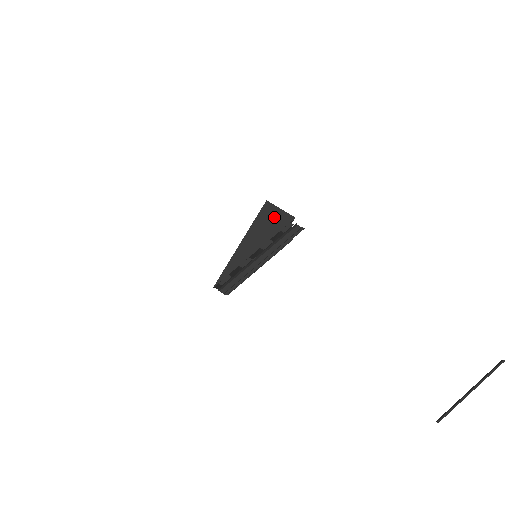
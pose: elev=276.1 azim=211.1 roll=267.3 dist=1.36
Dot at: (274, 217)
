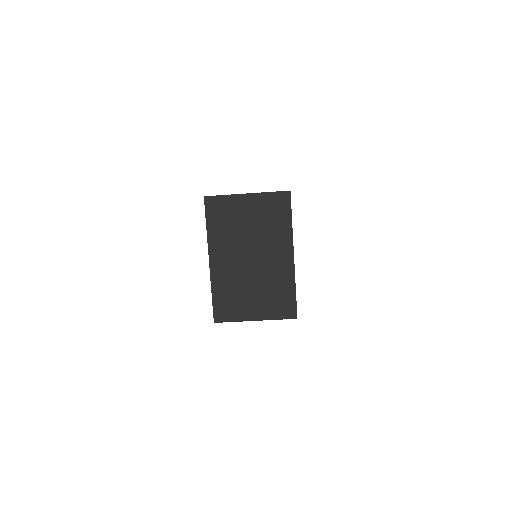
Dot at: occluded
